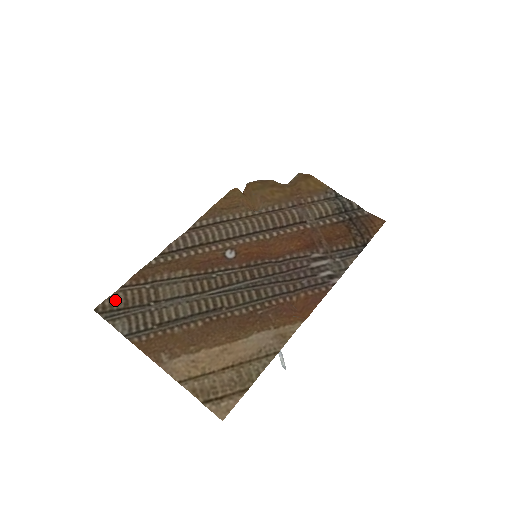
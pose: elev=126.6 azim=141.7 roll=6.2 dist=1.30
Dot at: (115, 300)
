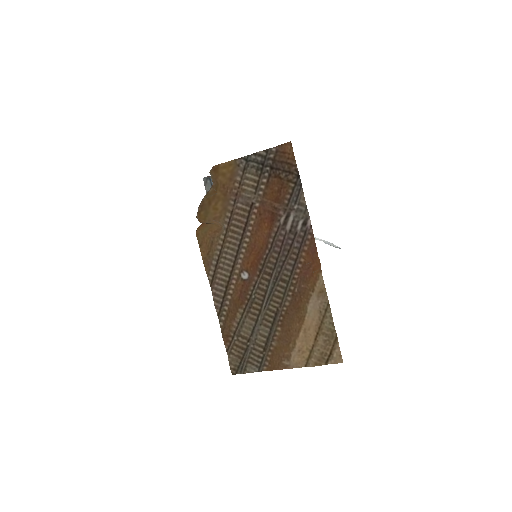
Dot at: (233, 362)
